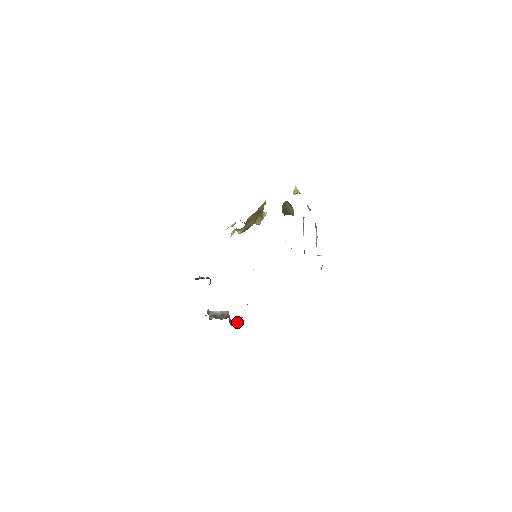
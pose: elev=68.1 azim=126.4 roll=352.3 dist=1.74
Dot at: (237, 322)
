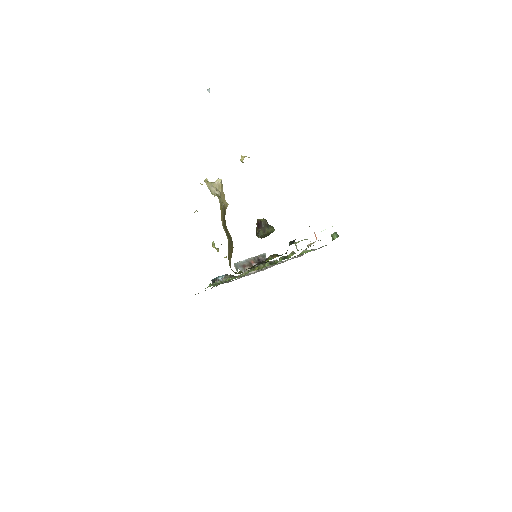
Dot at: (265, 256)
